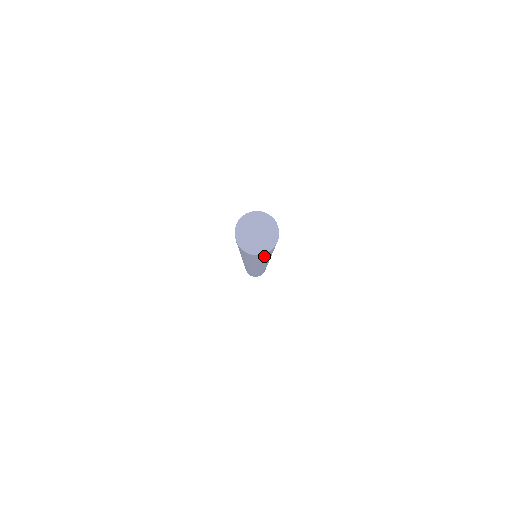
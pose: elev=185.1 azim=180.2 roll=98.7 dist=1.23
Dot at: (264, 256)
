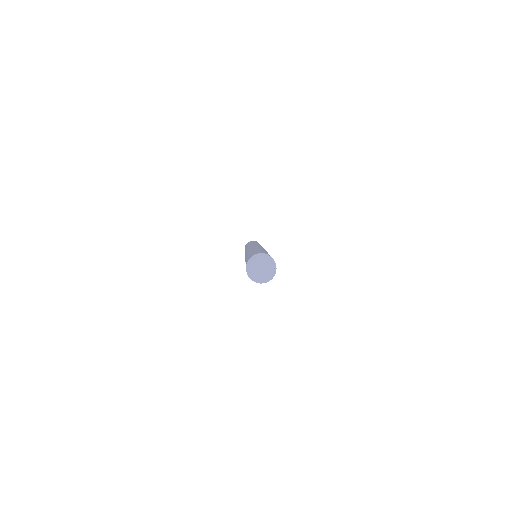
Dot at: occluded
